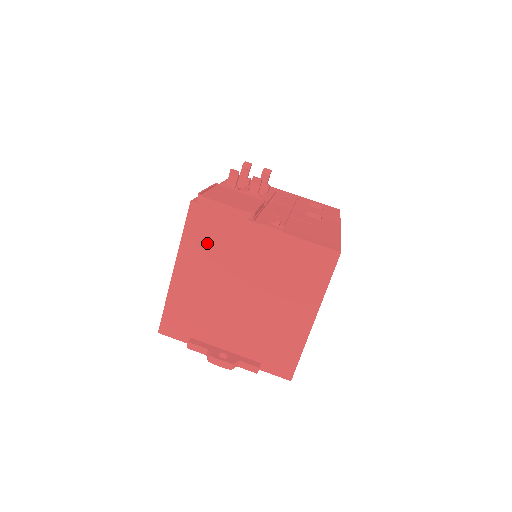
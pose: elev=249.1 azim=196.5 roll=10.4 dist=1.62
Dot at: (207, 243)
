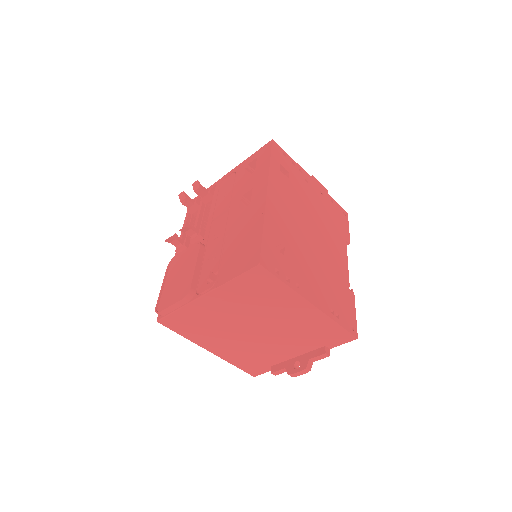
Dot at: (197, 328)
